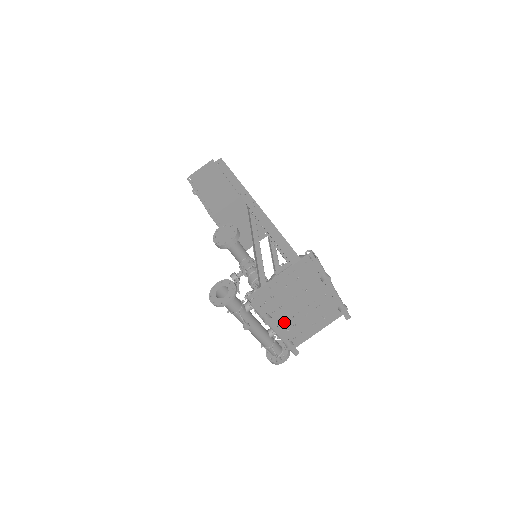
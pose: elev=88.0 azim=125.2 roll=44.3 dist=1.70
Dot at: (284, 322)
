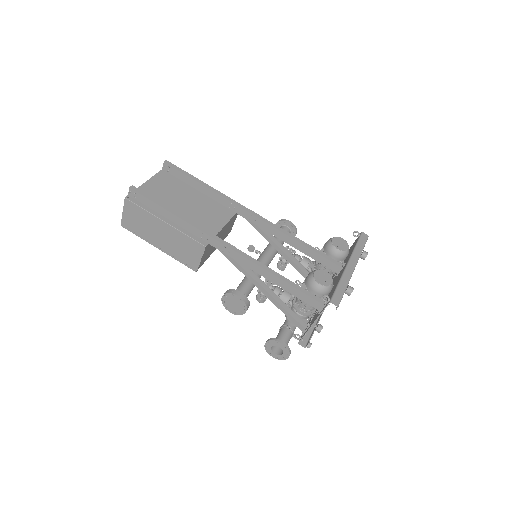
Dot at: occluded
